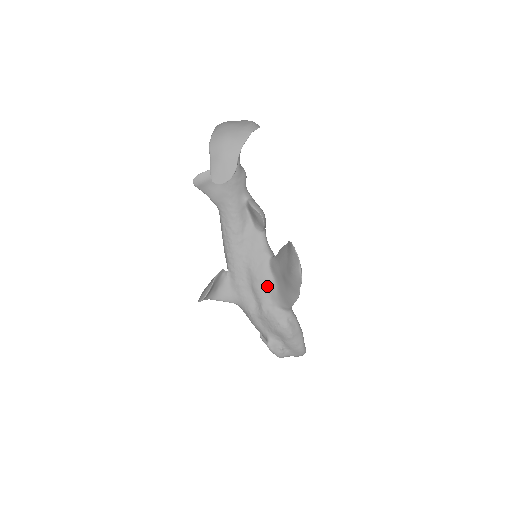
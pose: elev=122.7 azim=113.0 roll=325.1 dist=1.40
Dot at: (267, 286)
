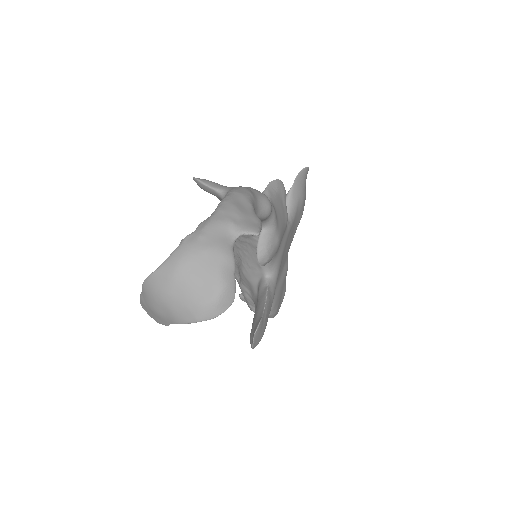
Dot at: (250, 285)
